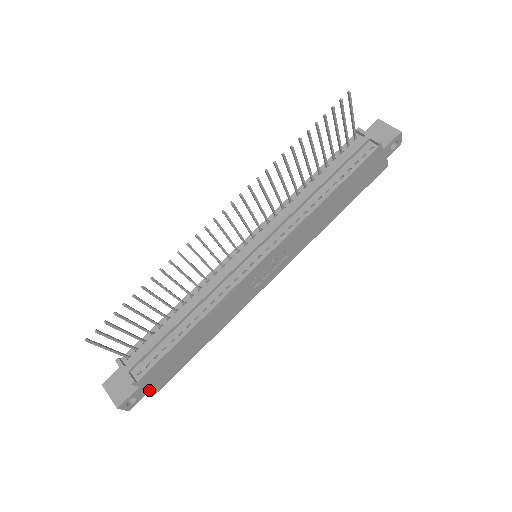
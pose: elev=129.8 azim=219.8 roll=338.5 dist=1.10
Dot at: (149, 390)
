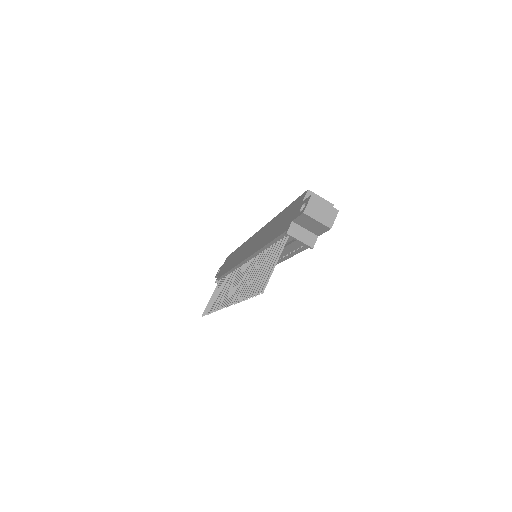
Dot at: occluded
